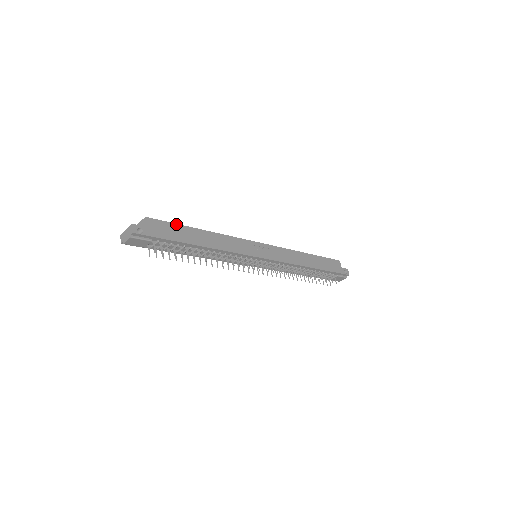
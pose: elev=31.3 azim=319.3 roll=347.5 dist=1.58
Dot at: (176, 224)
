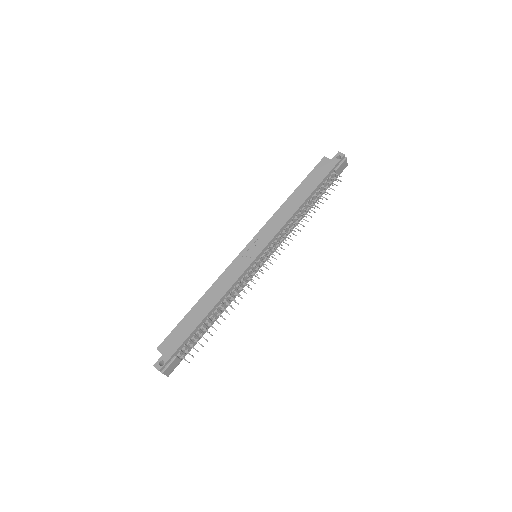
Dot at: (178, 325)
